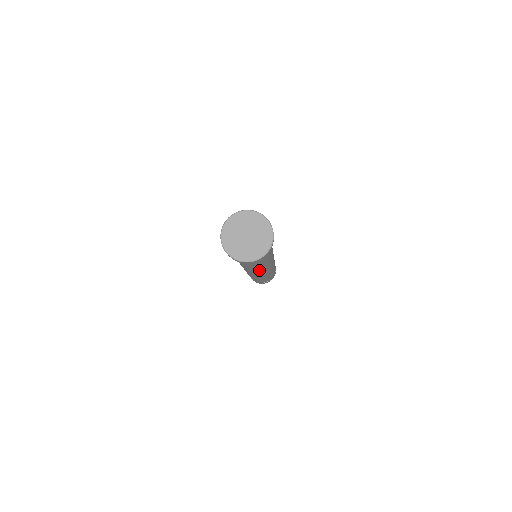
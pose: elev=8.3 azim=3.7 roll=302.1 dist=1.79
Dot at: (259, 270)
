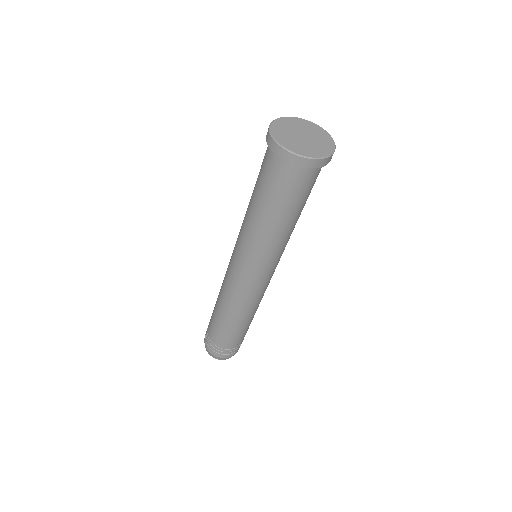
Dot at: occluded
